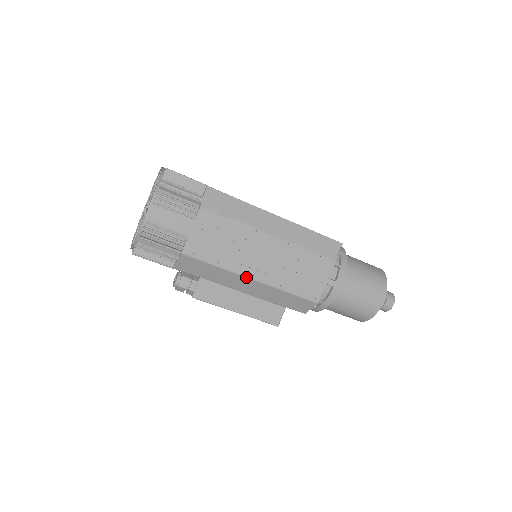
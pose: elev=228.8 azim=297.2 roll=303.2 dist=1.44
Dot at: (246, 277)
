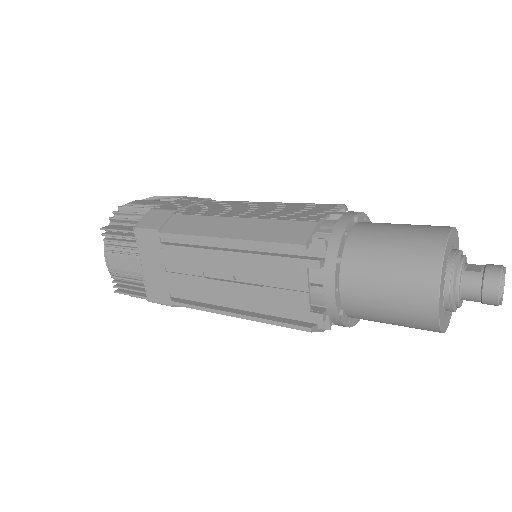
Dot at: occluded
